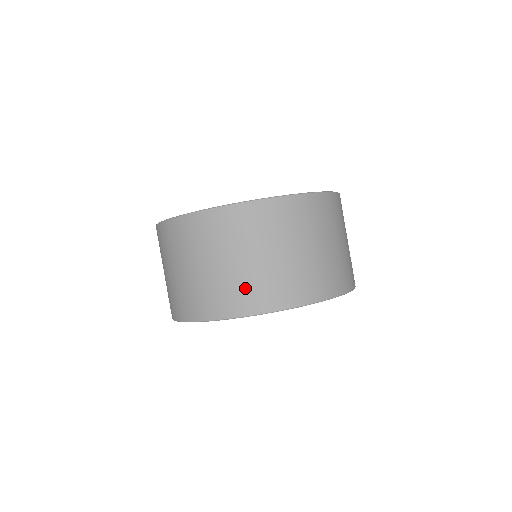
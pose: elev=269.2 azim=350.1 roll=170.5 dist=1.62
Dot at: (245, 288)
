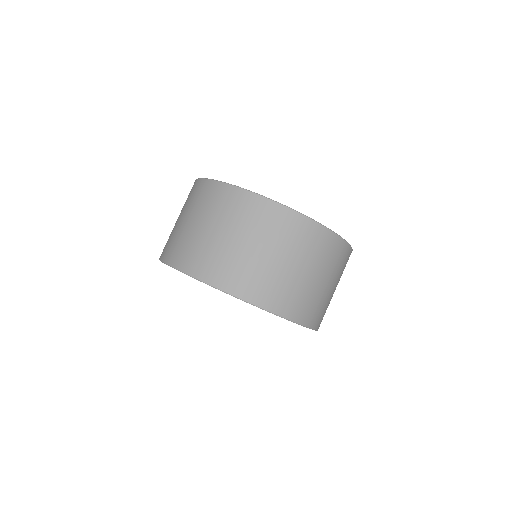
Dot at: (239, 270)
